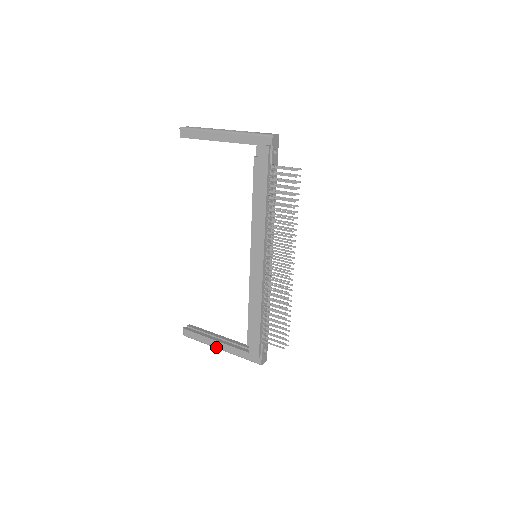
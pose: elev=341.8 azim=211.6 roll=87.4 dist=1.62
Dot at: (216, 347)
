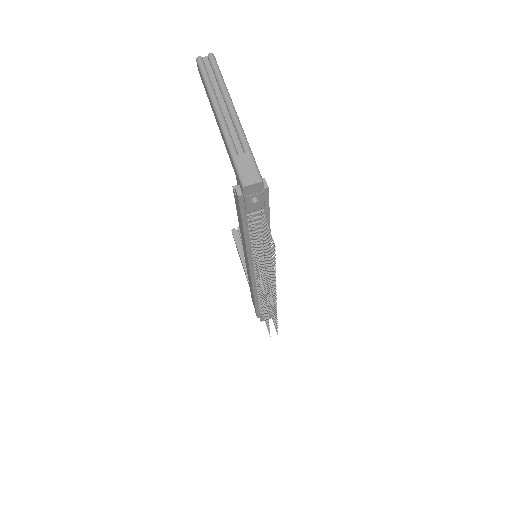
Dot at: (244, 271)
